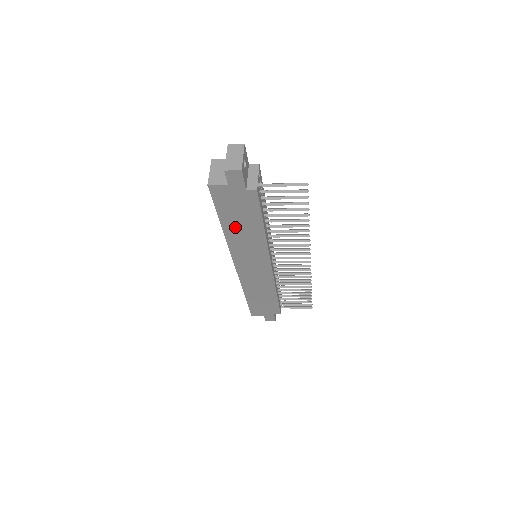
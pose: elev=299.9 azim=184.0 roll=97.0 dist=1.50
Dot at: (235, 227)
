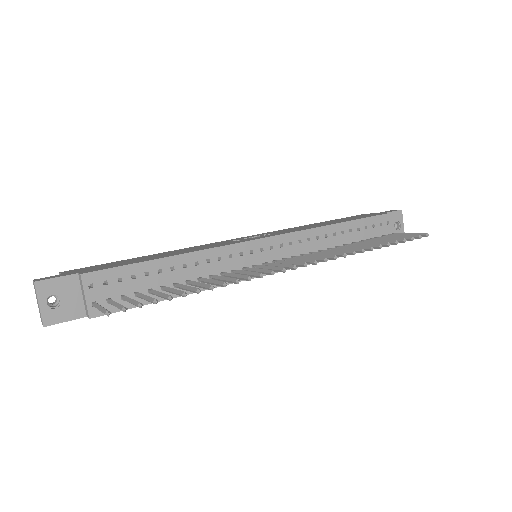
Dot at: occluded
